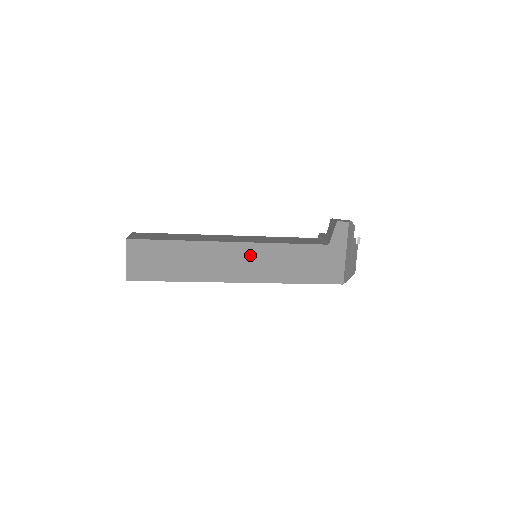
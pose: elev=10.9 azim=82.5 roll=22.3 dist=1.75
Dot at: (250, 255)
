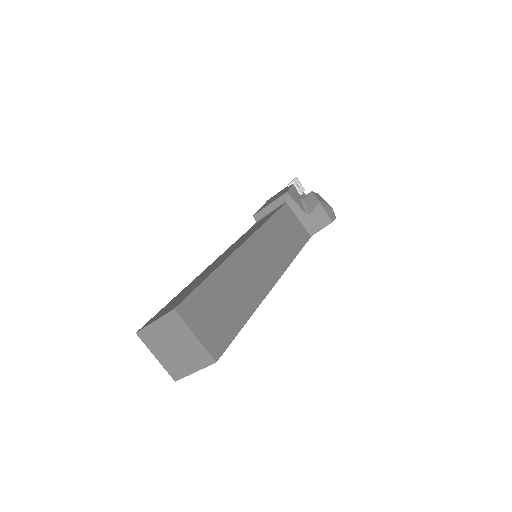
Dot at: occluded
